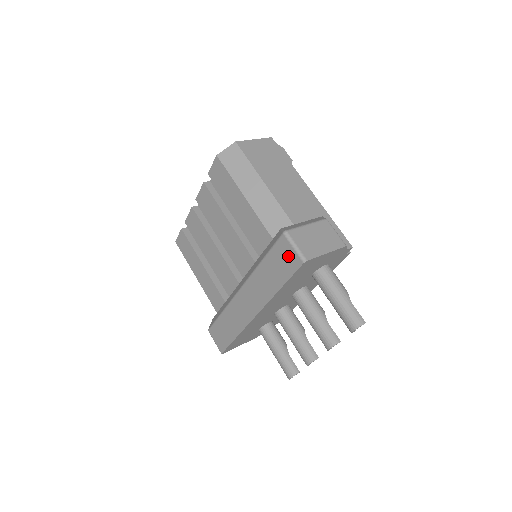
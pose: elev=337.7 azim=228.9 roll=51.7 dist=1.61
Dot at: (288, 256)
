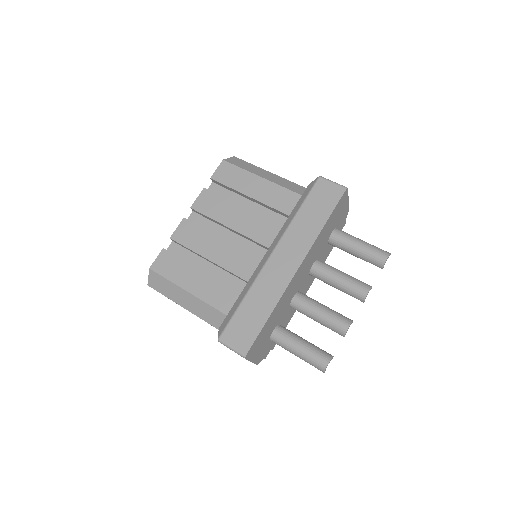
Dot at: (329, 191)
